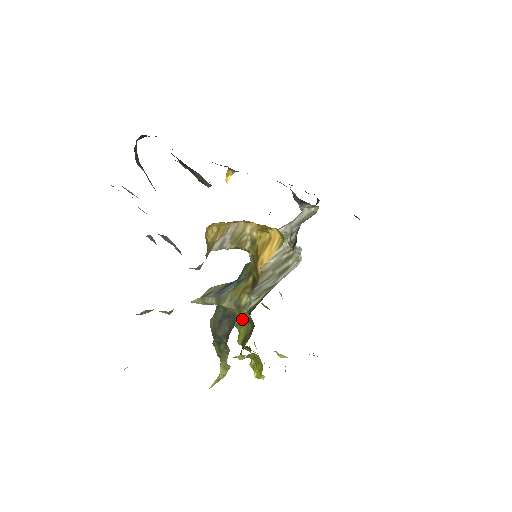
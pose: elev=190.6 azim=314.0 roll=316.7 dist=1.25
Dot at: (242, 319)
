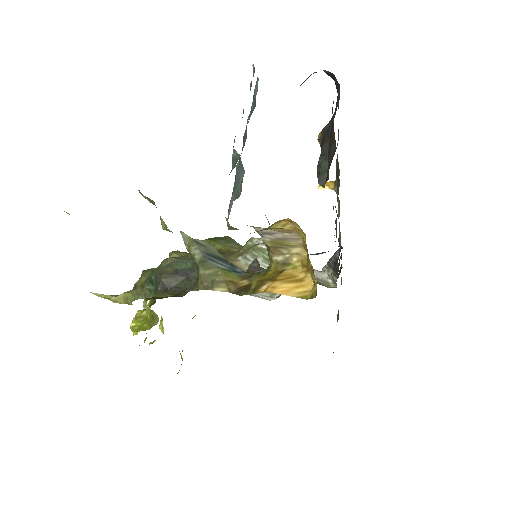
Dot at: occluded
